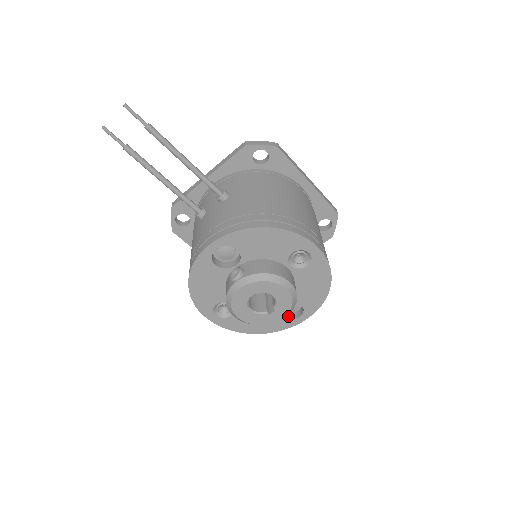
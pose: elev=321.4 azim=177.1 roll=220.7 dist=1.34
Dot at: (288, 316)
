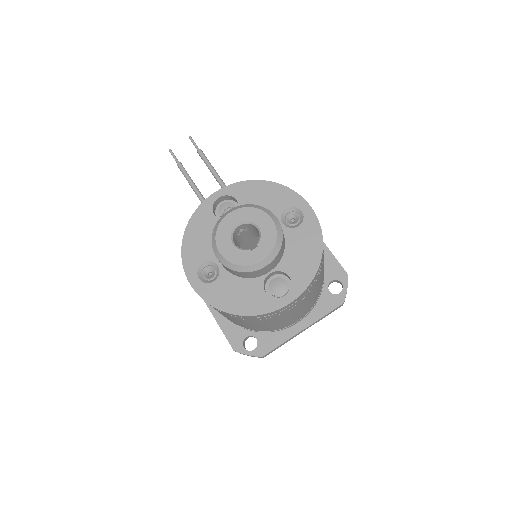
Dot at: (275, 299)
